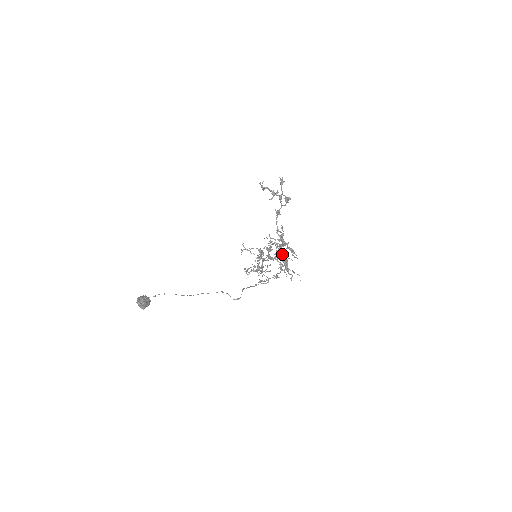
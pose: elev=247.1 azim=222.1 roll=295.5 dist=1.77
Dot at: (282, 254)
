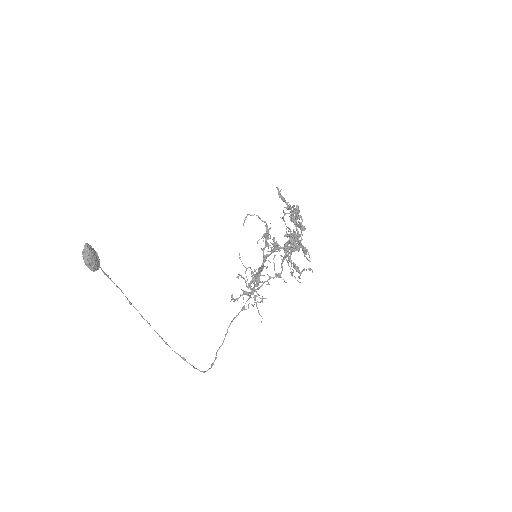
Dot at: (294, 238)
